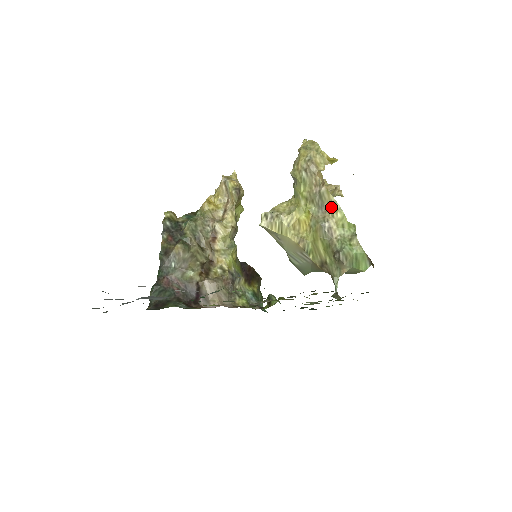
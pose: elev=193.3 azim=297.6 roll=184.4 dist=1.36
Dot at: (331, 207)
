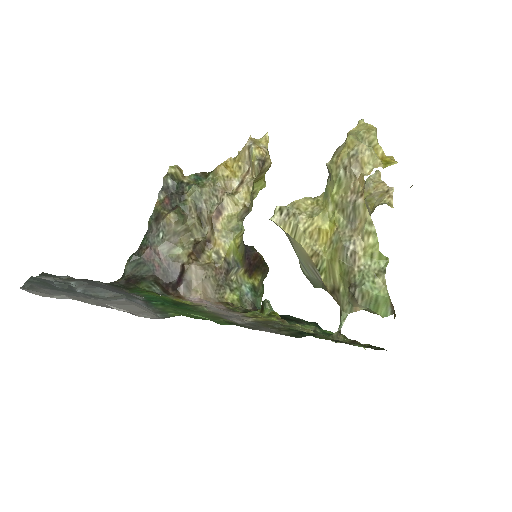
Dot at: (364, 227)
